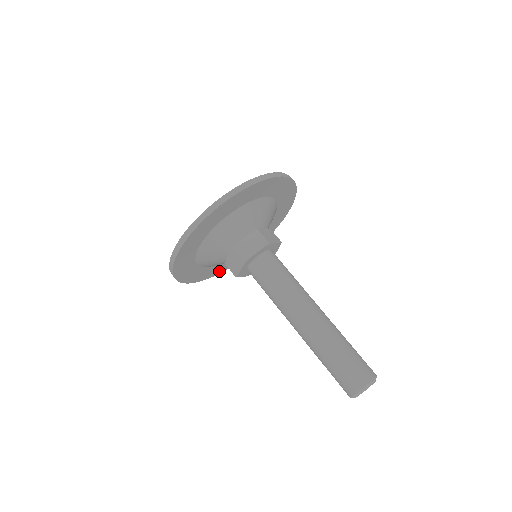
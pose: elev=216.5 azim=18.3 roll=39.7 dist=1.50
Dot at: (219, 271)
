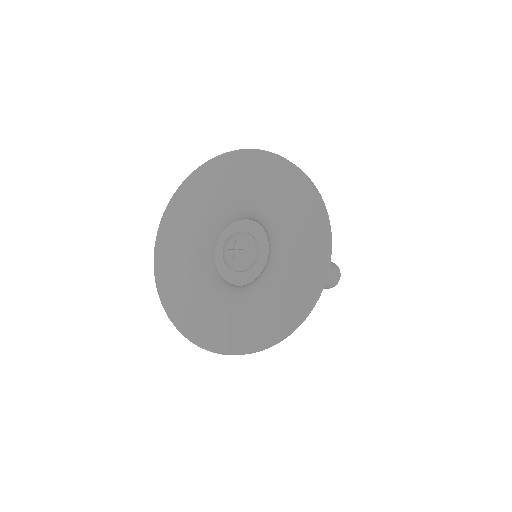
Dot at: occluded
